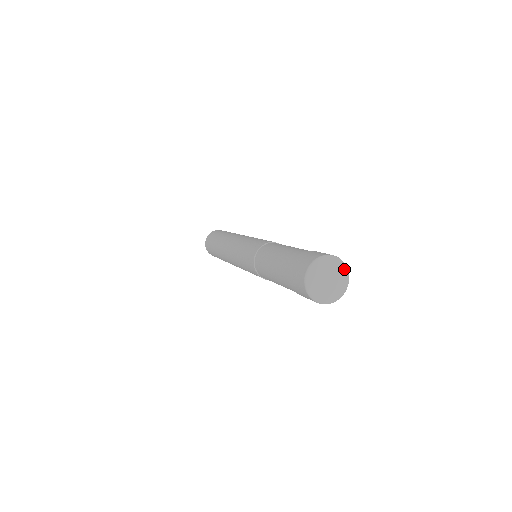
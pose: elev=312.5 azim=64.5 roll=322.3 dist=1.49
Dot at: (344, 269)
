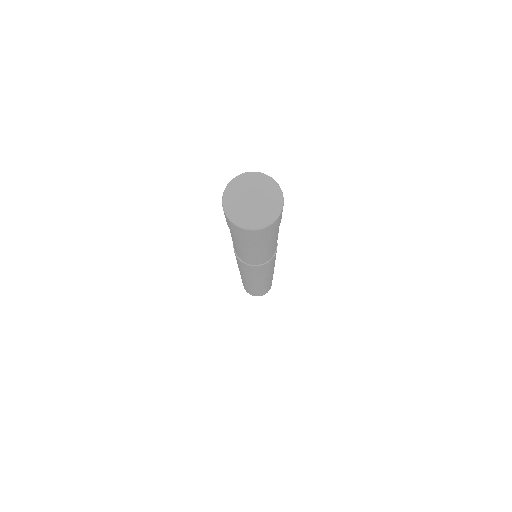
Dot at: (277, 193)
